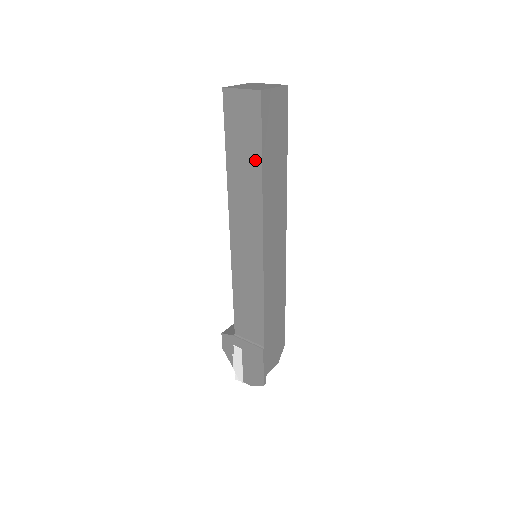
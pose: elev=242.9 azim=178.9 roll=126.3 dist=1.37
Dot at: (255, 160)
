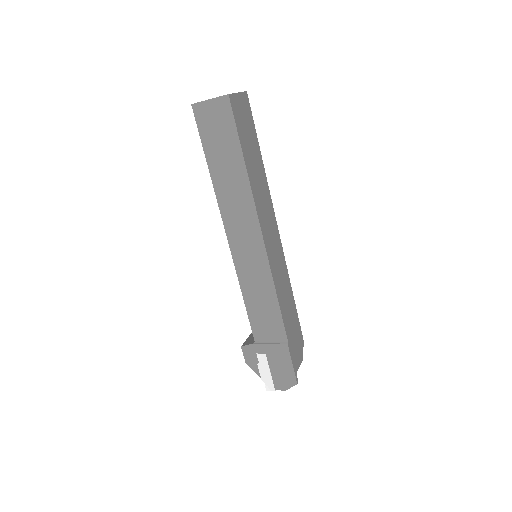
Dot at: (237, 159)
